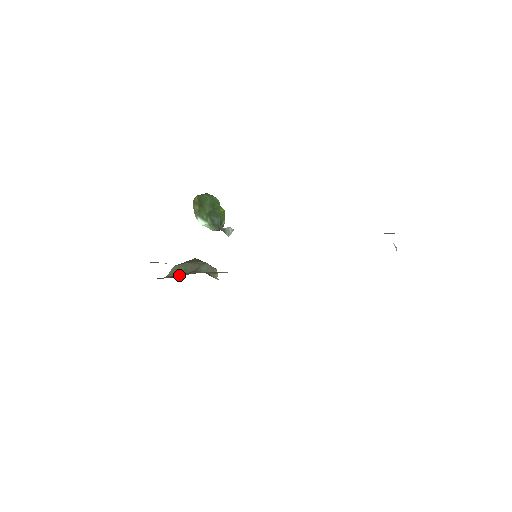
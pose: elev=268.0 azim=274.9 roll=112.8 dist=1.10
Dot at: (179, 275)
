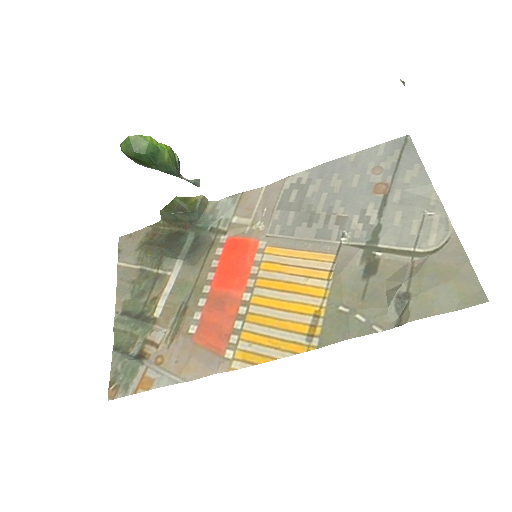
Dot at: (175, 225)
